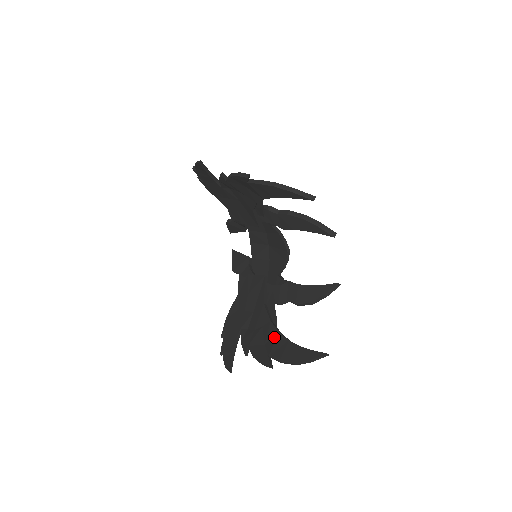
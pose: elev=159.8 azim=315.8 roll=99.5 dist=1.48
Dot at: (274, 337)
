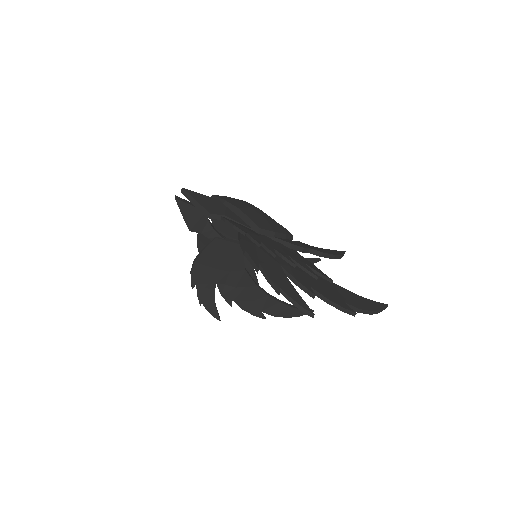
Dot at: (264, 298)
